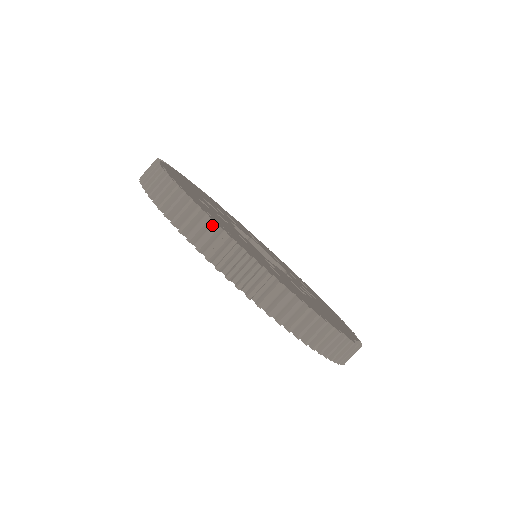
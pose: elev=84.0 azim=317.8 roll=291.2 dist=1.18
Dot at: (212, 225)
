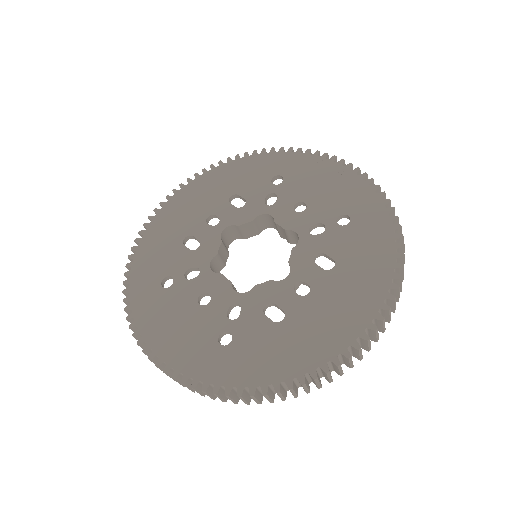
Dot at: (152, 350)
